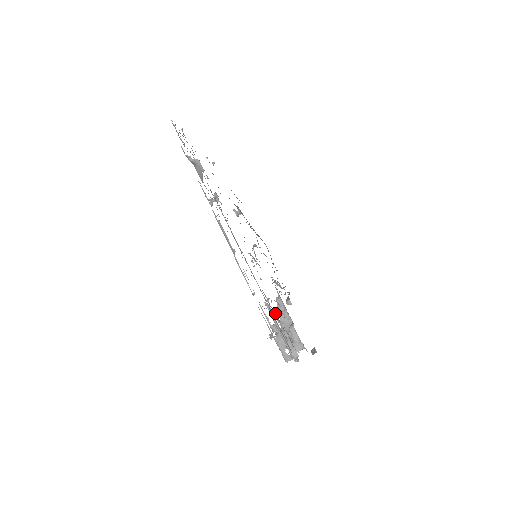
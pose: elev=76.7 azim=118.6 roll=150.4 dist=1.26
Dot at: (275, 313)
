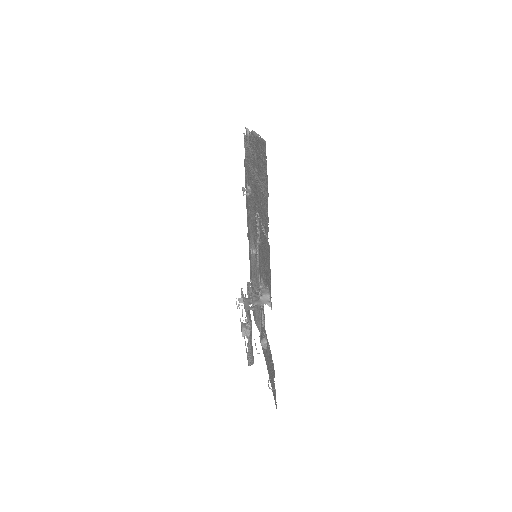
Dot at: occluded
